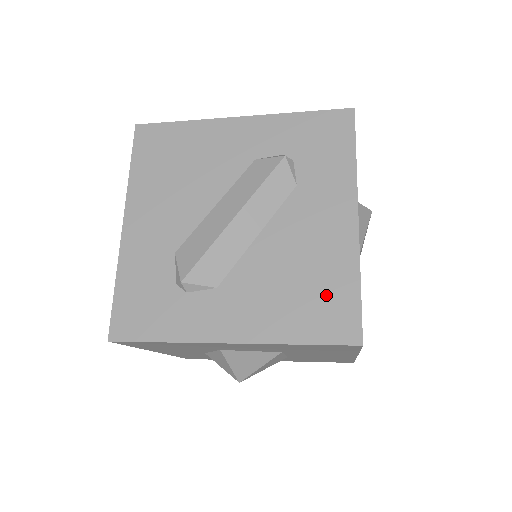
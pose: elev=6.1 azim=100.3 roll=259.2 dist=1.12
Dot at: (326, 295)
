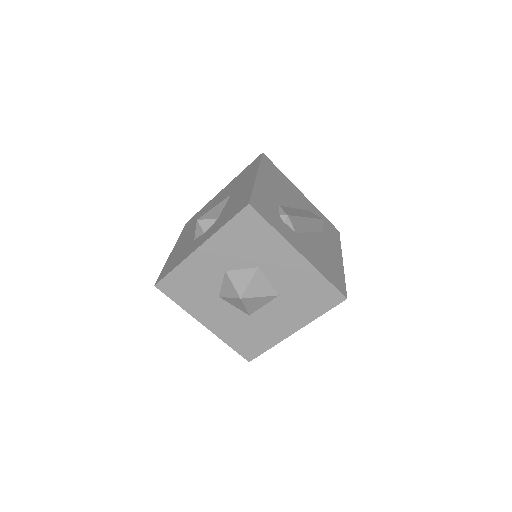
Dot at: (335, 273)
